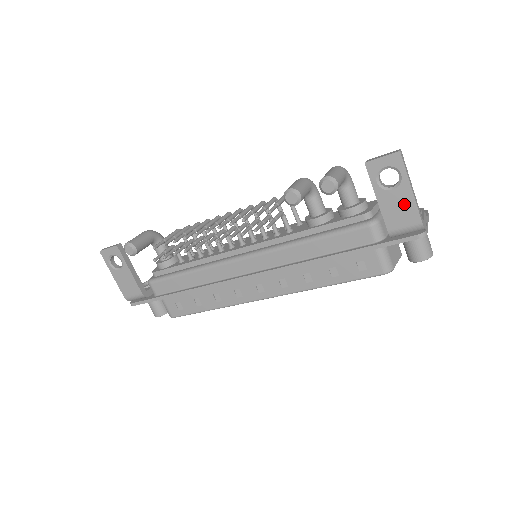
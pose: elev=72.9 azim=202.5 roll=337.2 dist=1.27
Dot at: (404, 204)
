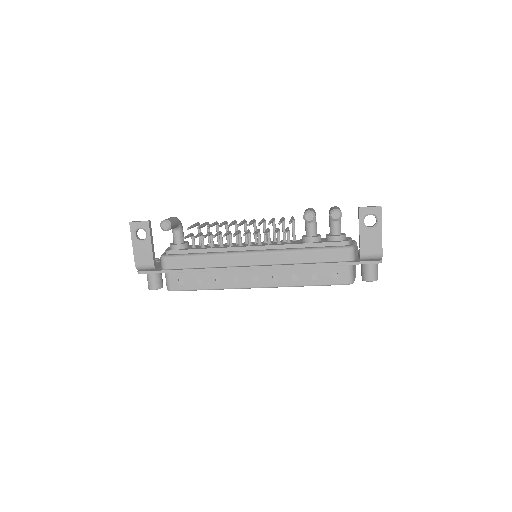
Dot at: (375, 239)
